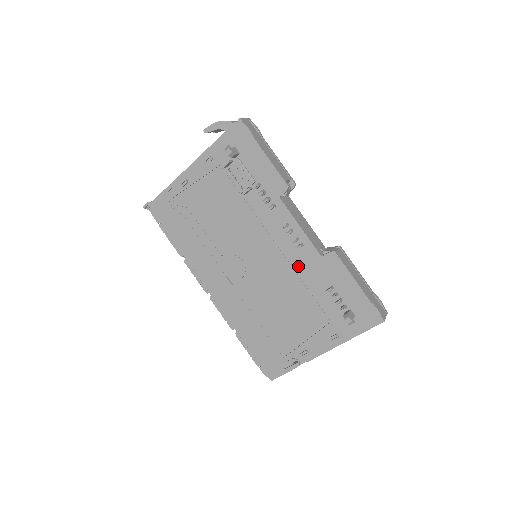
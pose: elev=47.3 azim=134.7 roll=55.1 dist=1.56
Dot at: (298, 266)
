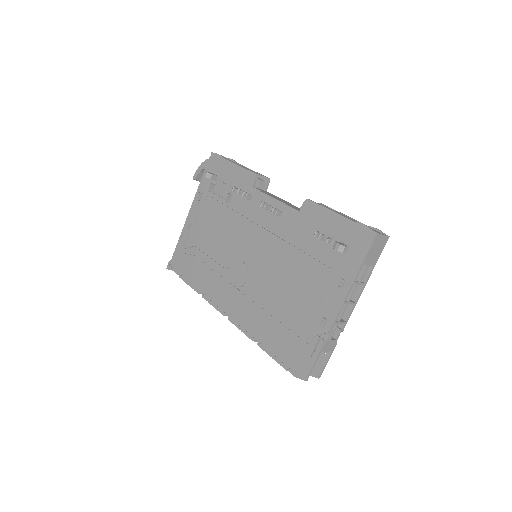
Dot at: (285, 234)
